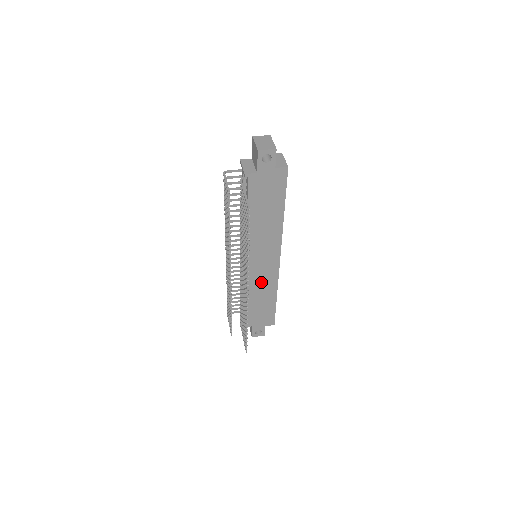
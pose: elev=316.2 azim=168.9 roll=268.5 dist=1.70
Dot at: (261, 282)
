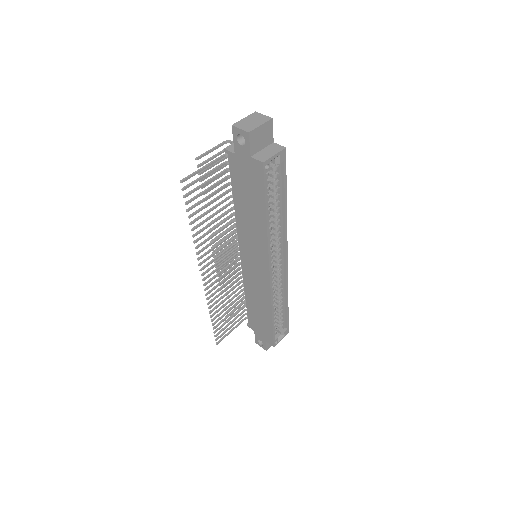
Dot at: (256, 288)
